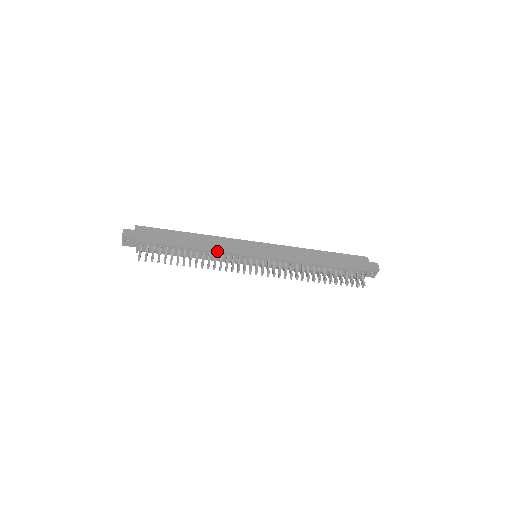
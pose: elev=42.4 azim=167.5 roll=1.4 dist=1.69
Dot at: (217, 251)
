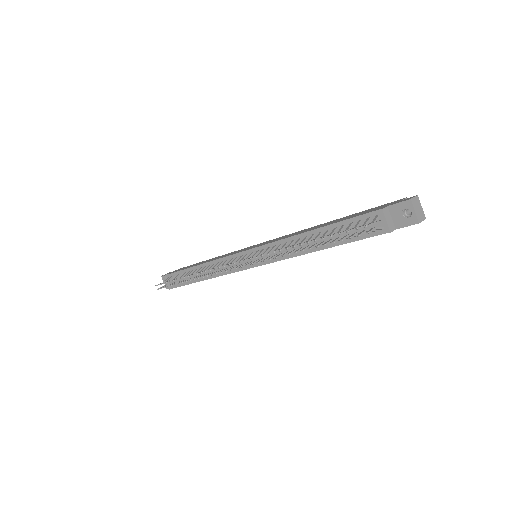
Dot at: (214, 260)
